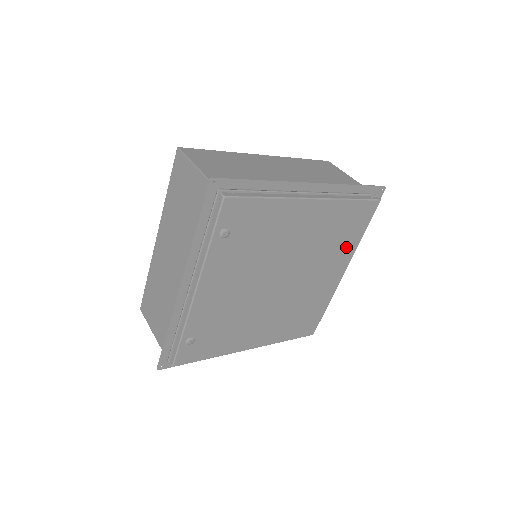
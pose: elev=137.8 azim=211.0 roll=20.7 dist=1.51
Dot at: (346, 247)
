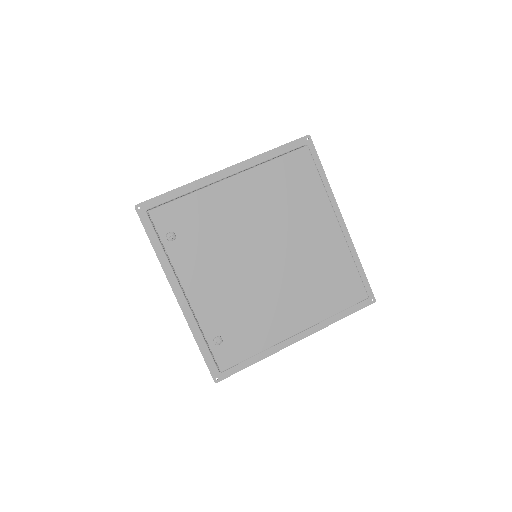
Dot at: (312, 199)
